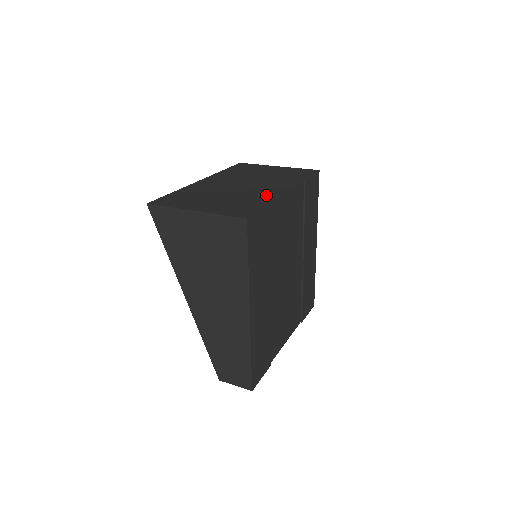
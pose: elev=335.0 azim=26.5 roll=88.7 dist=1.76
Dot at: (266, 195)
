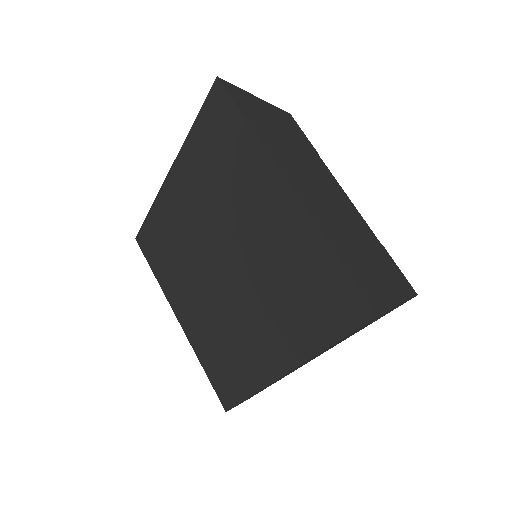
Dot at: (362, 222)
